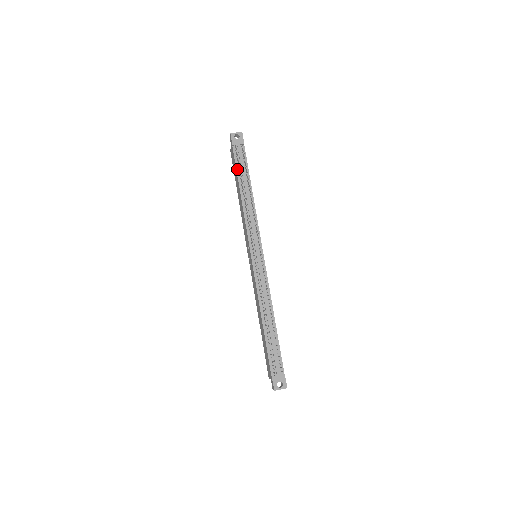
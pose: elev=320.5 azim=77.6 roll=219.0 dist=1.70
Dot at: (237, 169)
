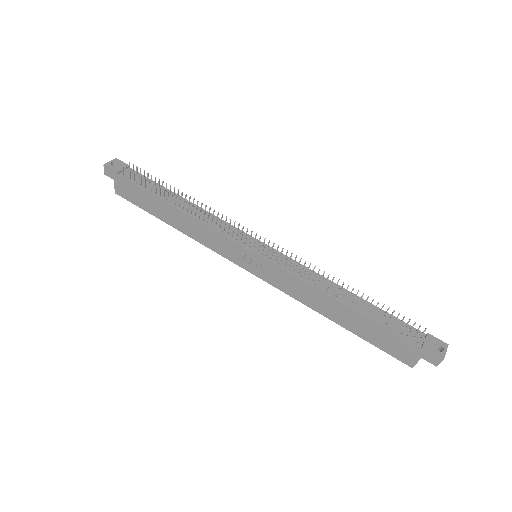
Dot at: (146, 190)
